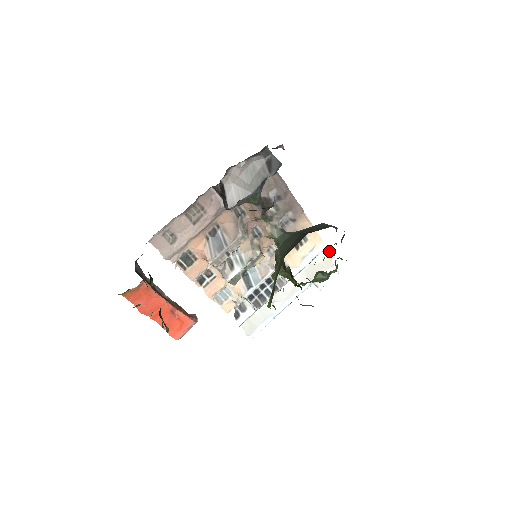
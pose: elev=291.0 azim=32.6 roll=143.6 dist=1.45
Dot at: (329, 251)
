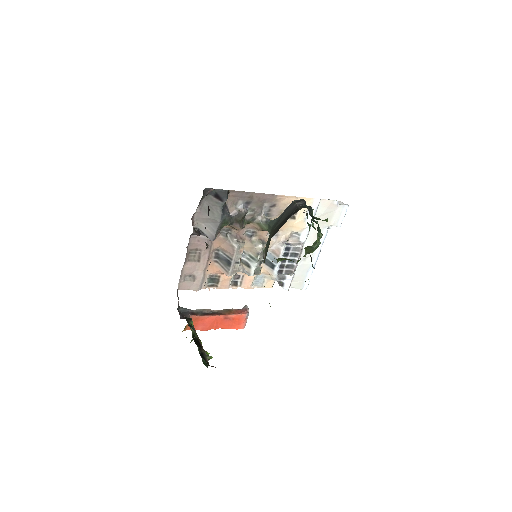
Dot at: (325, 200)
